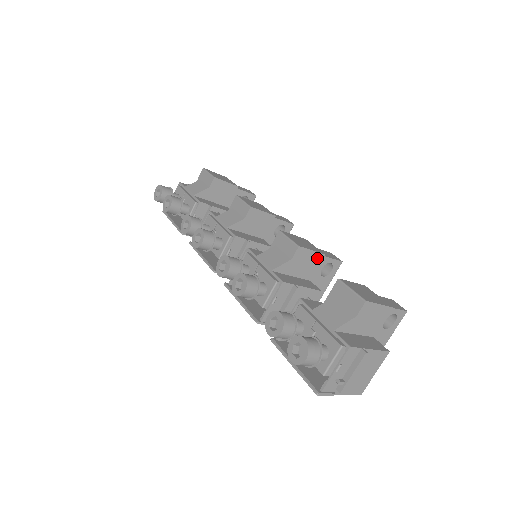
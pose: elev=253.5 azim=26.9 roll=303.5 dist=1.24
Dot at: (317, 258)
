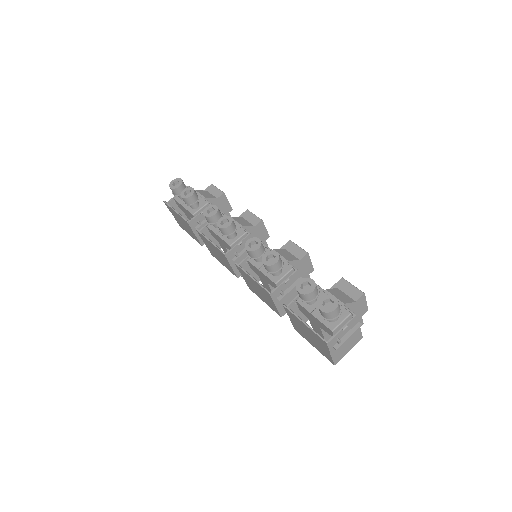
Dot at: (310, 269)
